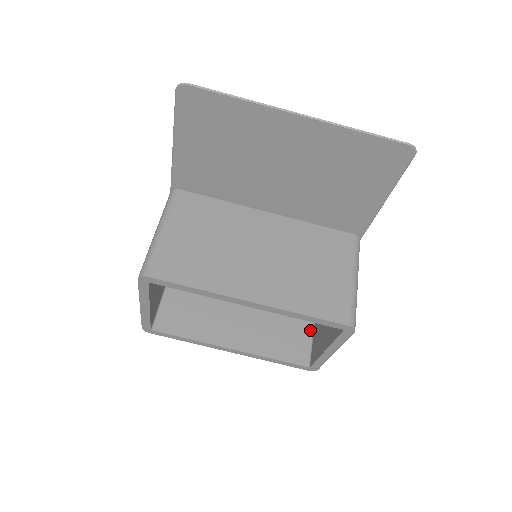
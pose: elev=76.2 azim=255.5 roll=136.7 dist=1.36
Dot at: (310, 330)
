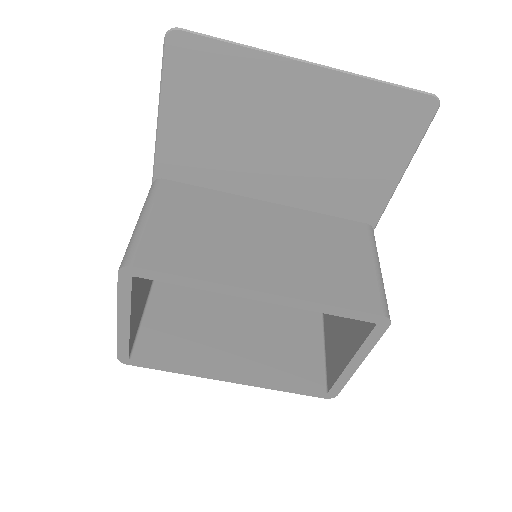
Dot at: (321, 350)
